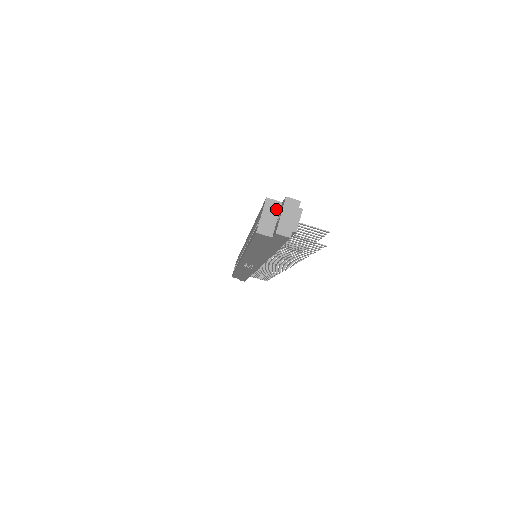
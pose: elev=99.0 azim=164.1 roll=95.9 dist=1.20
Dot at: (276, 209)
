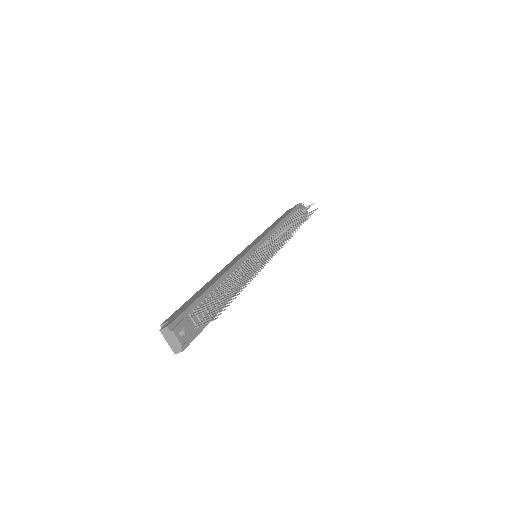
Dot at: occluded
